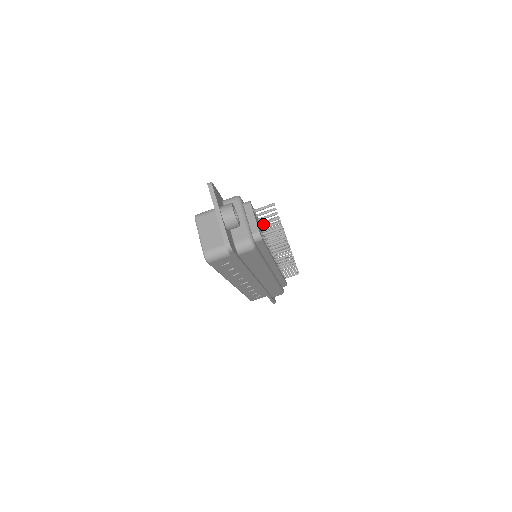
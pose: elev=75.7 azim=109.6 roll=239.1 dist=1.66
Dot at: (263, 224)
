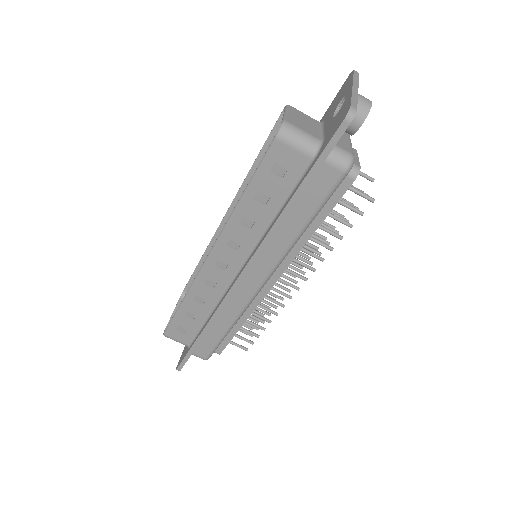
Dot at: occluded
